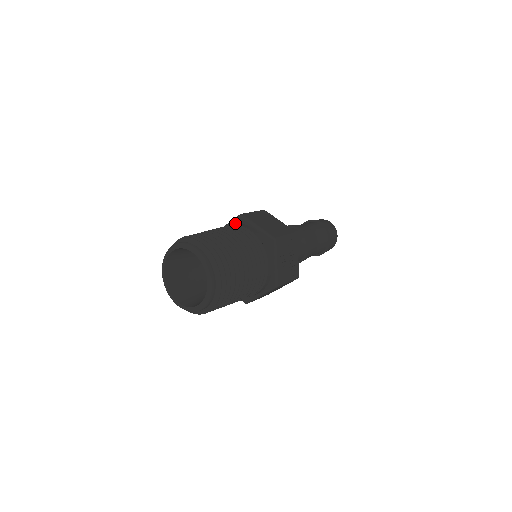
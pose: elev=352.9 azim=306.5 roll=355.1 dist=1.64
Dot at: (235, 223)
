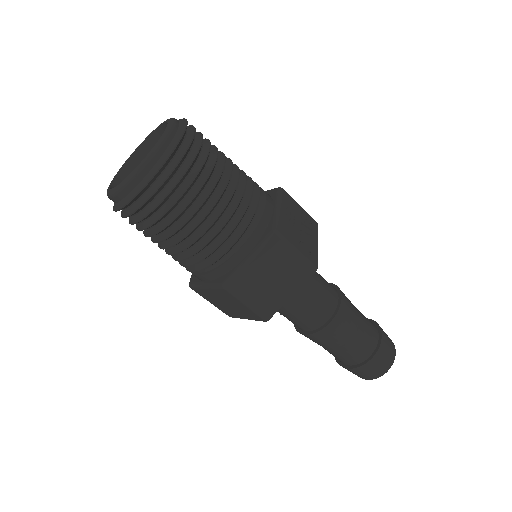
Dot at: occluded
